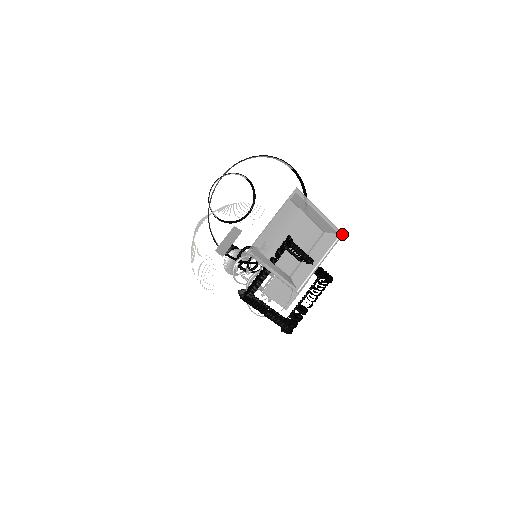
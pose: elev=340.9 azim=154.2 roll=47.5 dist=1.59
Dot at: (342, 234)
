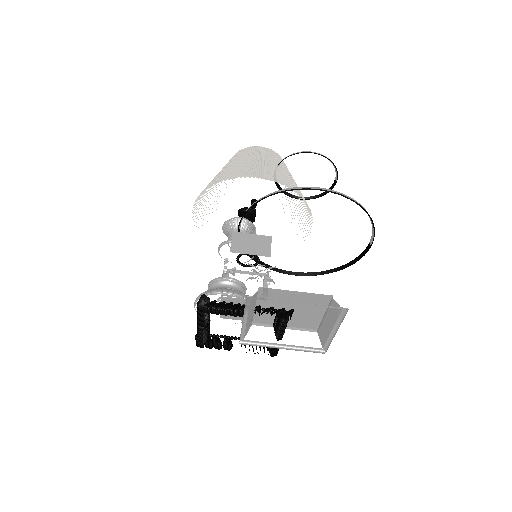
Dot at: (325, 351)
